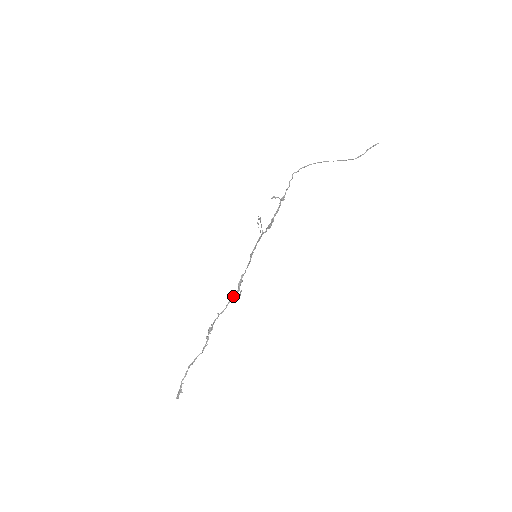
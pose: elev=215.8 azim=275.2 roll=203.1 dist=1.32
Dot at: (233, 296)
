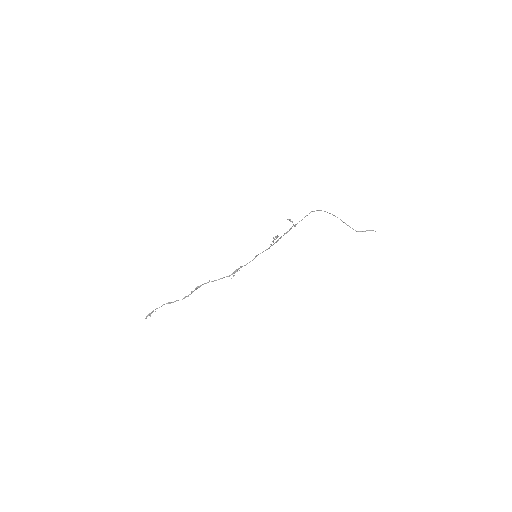
Dot at: (227, 276)
